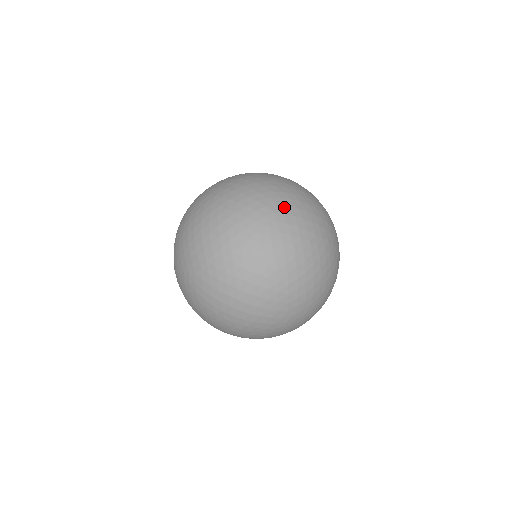
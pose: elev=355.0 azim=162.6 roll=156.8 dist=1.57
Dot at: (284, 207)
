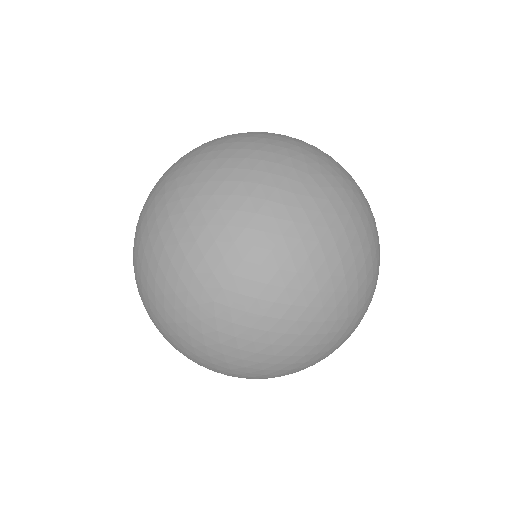
Dot at: (327, 183)
